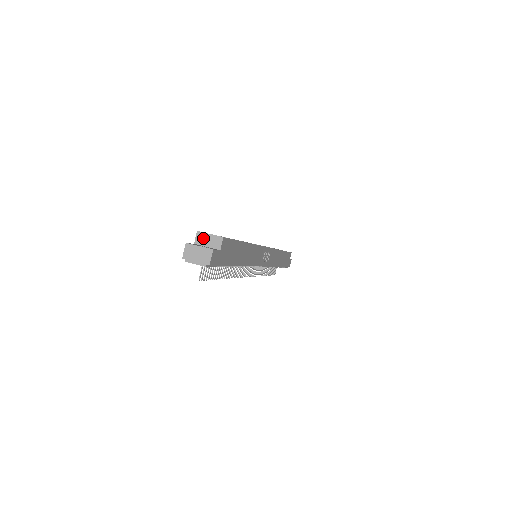
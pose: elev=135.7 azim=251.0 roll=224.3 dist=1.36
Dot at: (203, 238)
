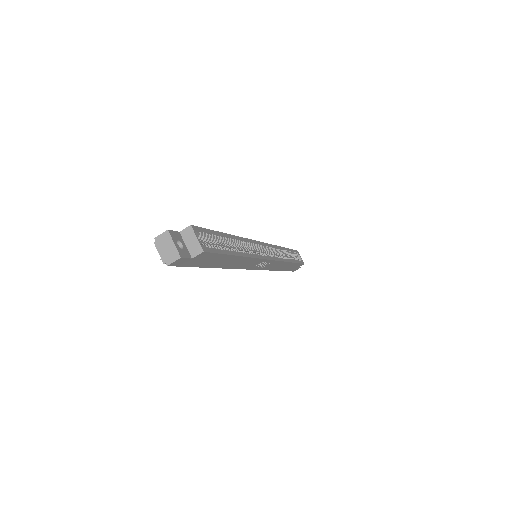
Dot at: (190, 235)
